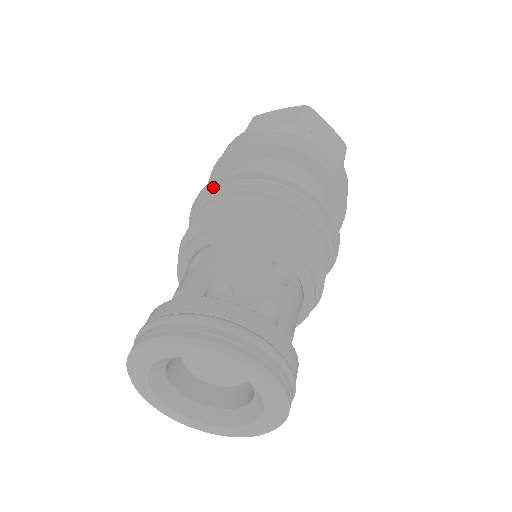
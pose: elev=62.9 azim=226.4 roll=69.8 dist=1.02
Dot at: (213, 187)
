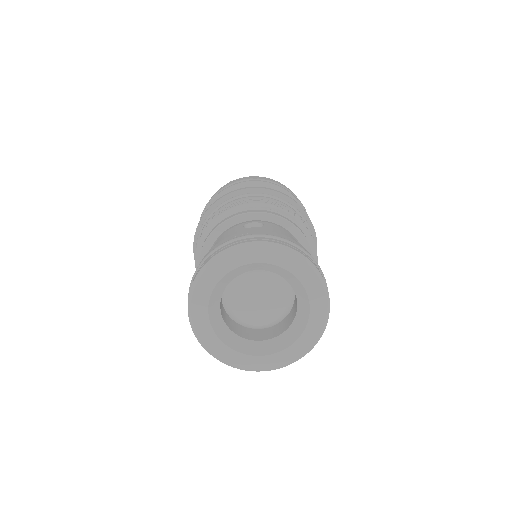
Dot at: occluded
